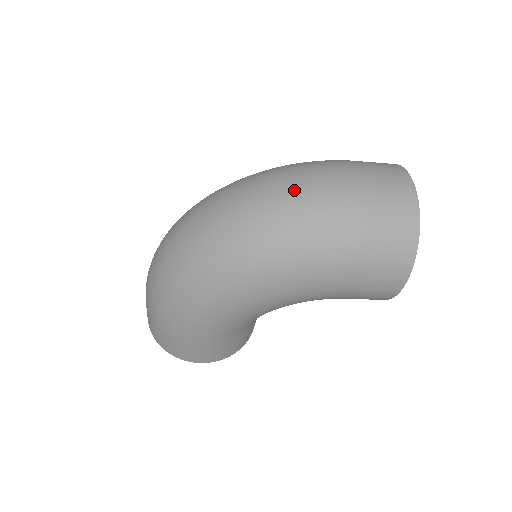
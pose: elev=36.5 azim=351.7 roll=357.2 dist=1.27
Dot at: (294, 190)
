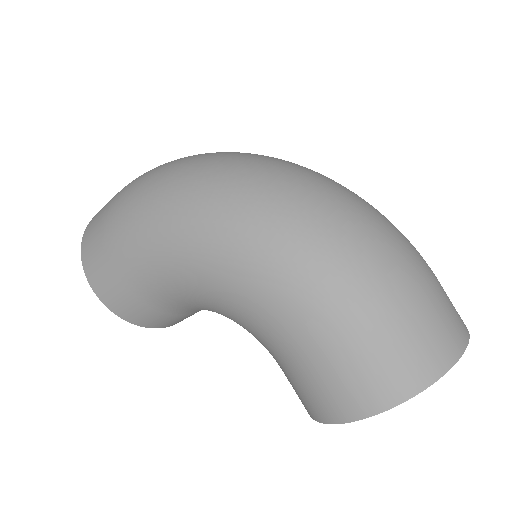
Dot at: (370, 218)
